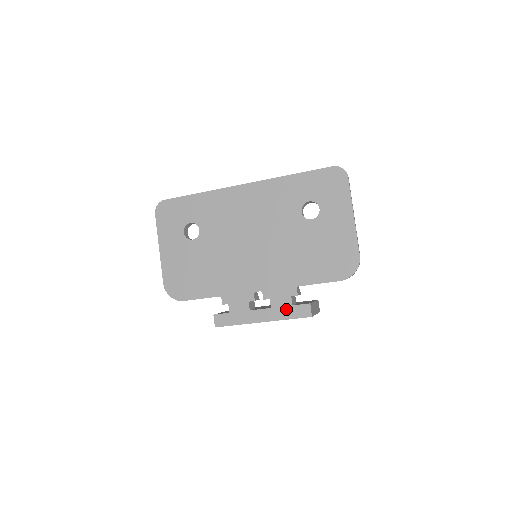
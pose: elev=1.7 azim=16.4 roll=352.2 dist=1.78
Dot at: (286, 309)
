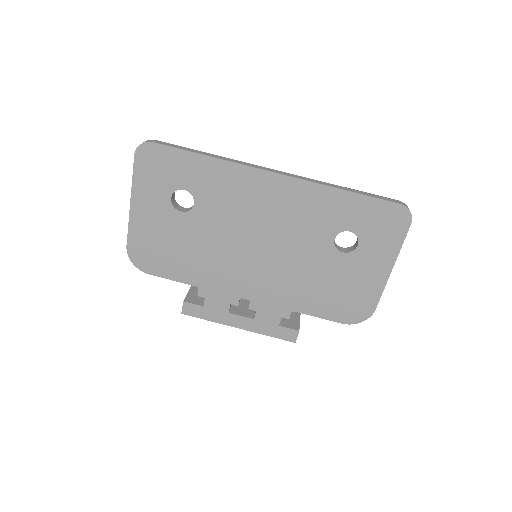
Dot at: (270, 326)
